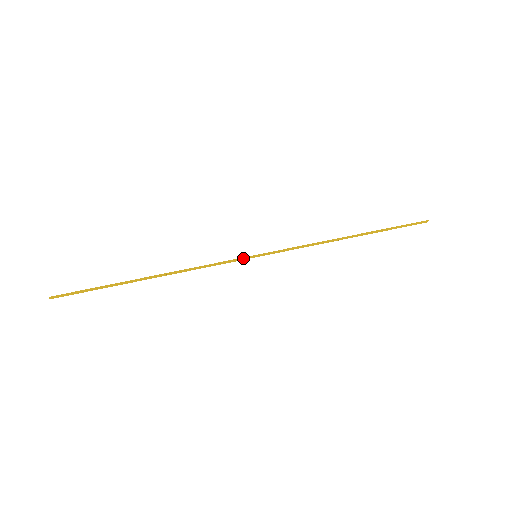
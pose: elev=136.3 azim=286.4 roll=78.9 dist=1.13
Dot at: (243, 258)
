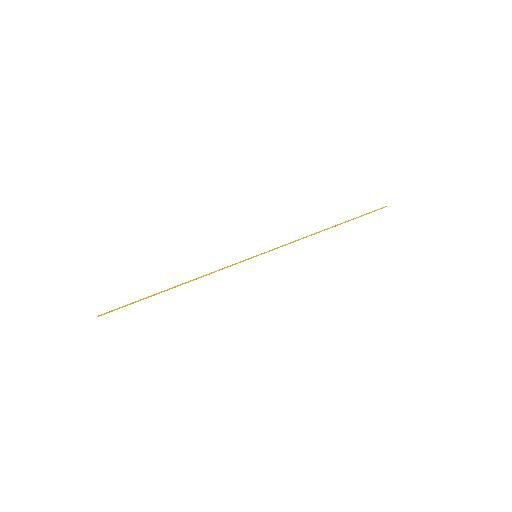
Dot at: occluded
